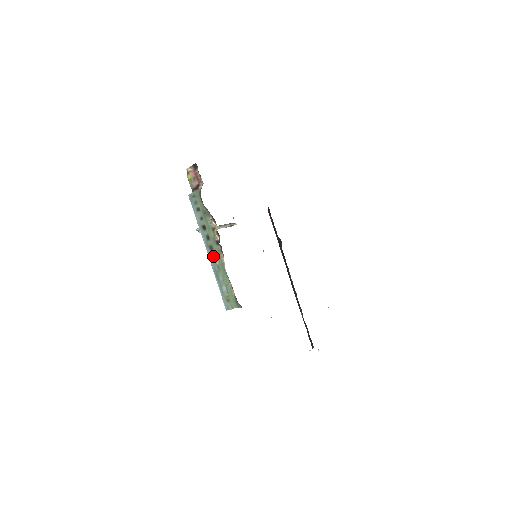
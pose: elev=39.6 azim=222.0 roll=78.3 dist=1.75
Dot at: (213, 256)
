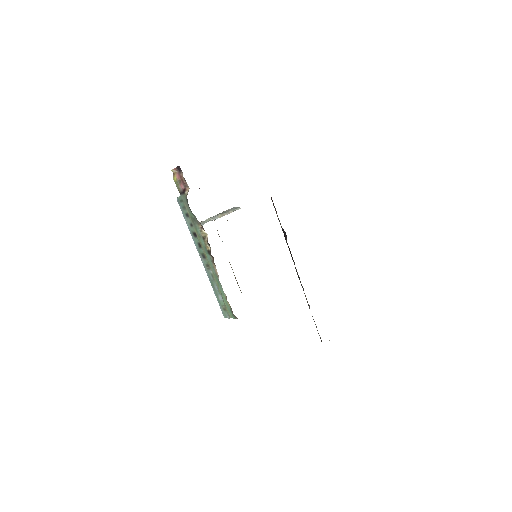
Dot at: (206, 264)
